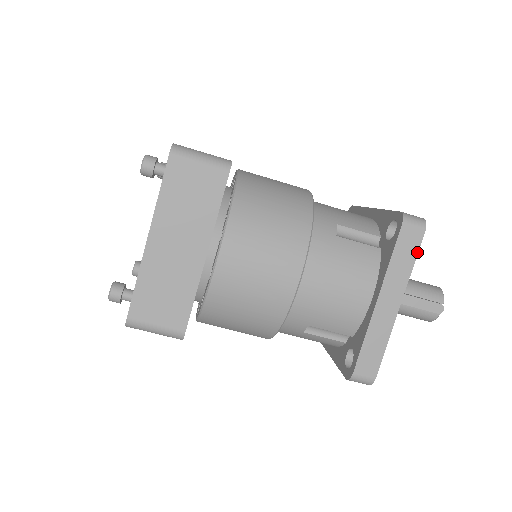
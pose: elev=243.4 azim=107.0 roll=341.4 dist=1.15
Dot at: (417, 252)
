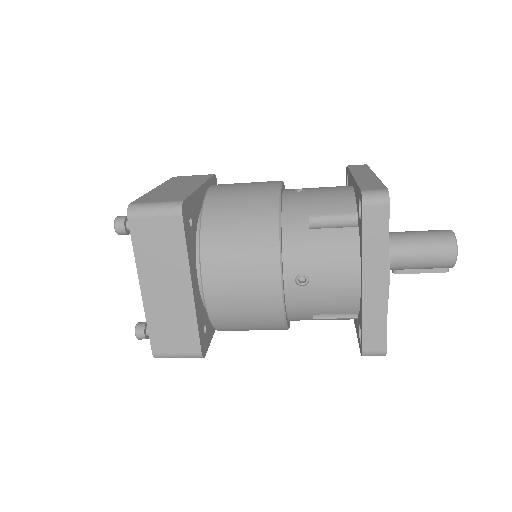
Dot at: occluded
